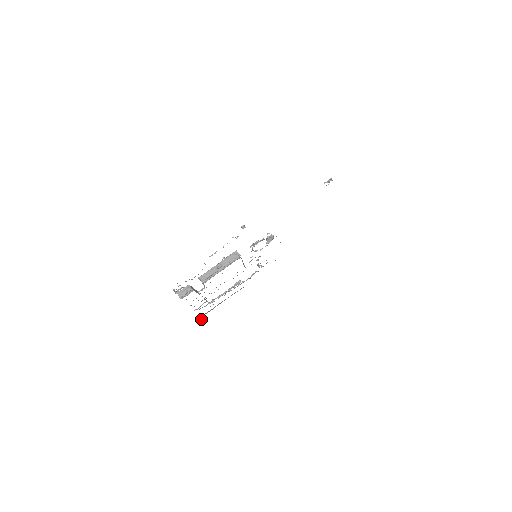
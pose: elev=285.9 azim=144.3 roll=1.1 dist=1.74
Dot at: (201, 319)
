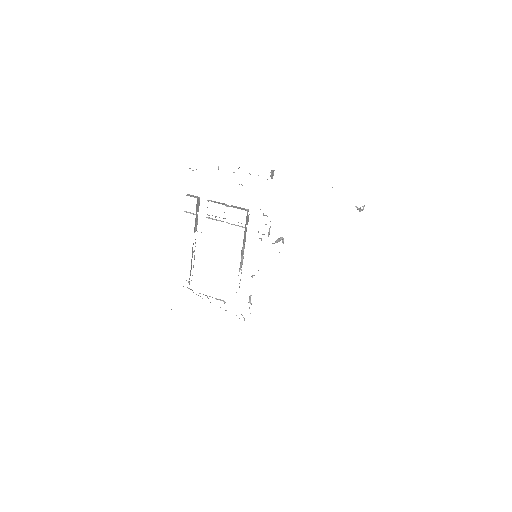
Dot at: occluded
